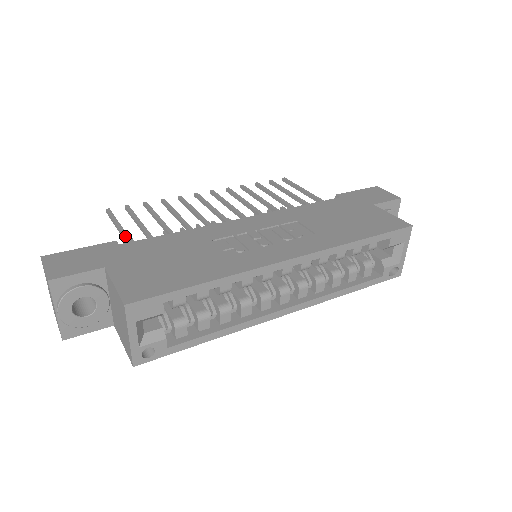
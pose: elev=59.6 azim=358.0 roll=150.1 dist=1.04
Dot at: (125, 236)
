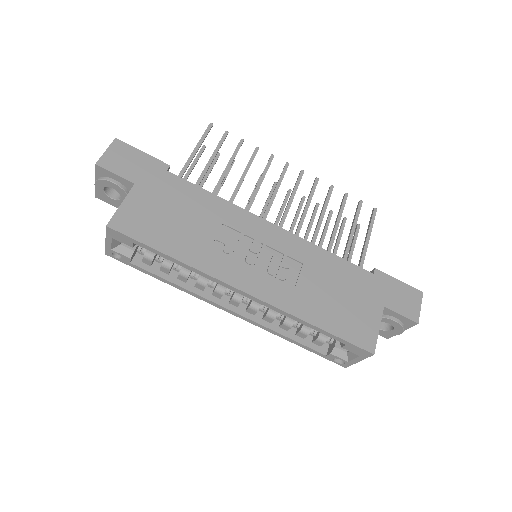
Dot at: (187, 163)
